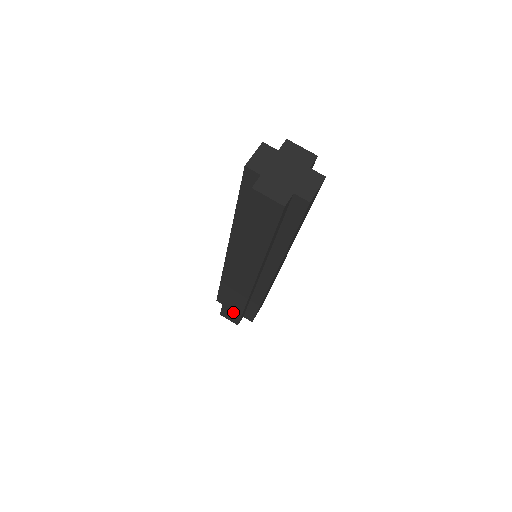
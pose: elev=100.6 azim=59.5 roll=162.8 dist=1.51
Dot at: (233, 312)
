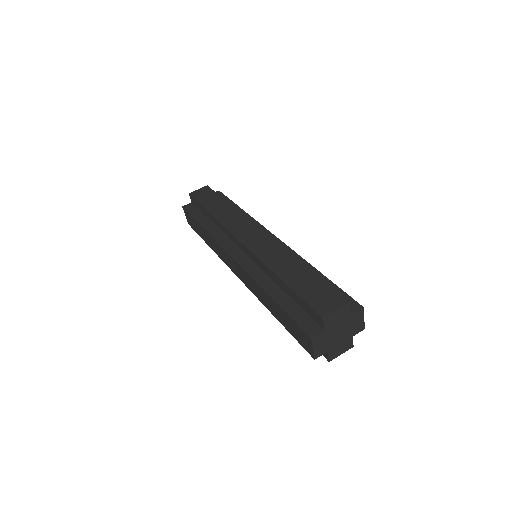
Dot at: (196, 227)
